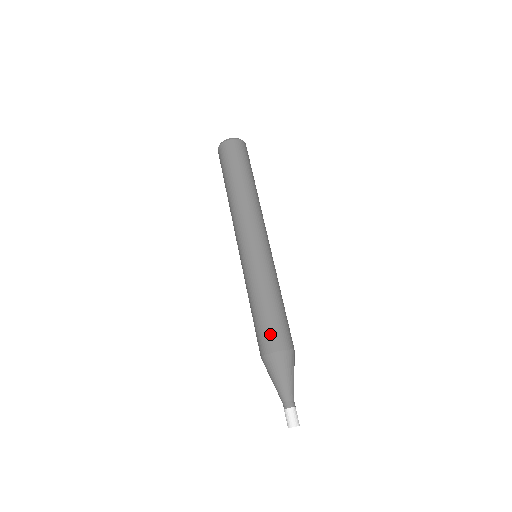
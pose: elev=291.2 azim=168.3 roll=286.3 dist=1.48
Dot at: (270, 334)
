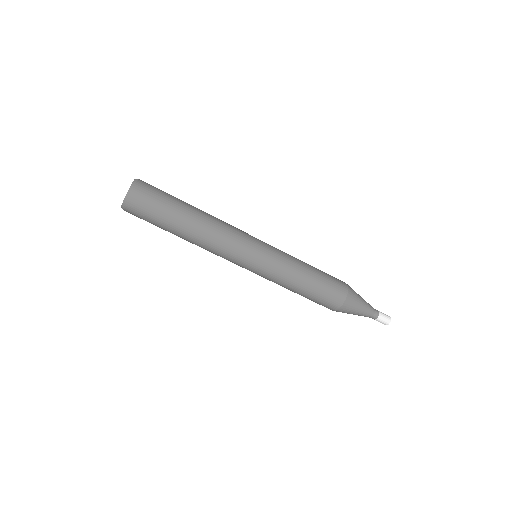
Dot at: (332, 293)
